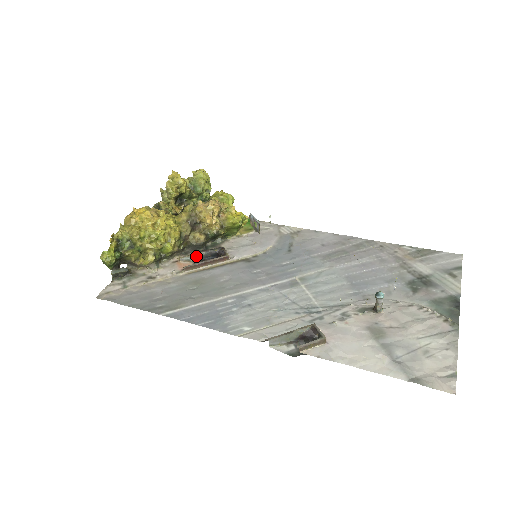
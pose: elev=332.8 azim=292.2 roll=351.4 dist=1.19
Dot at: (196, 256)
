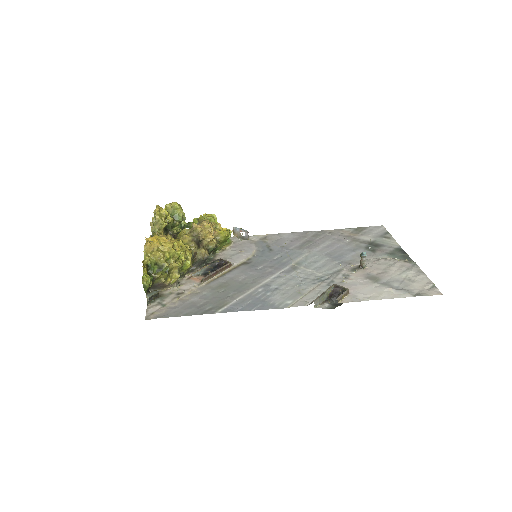
Dot at: (203, 270)
